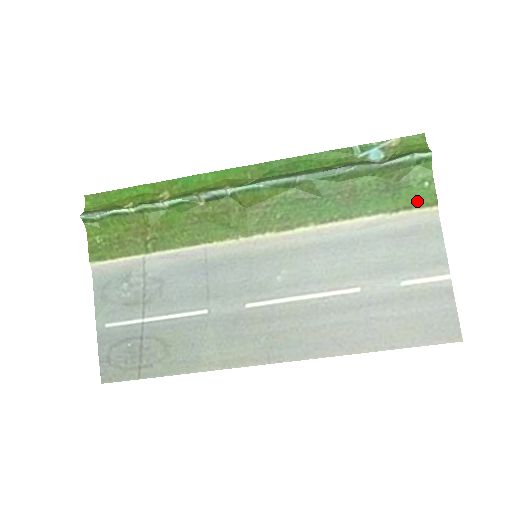
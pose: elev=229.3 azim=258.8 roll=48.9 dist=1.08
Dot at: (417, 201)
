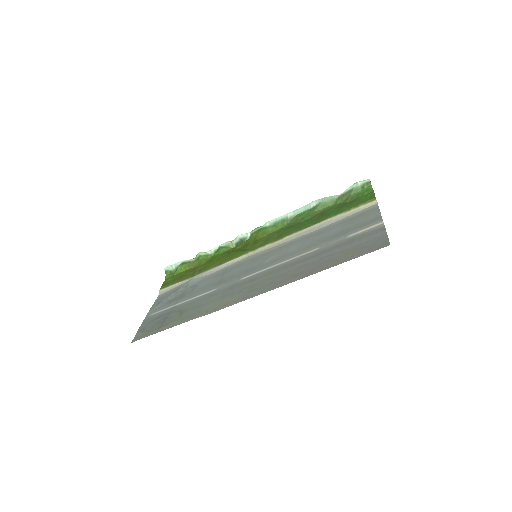
Dot at: (362, 202)
